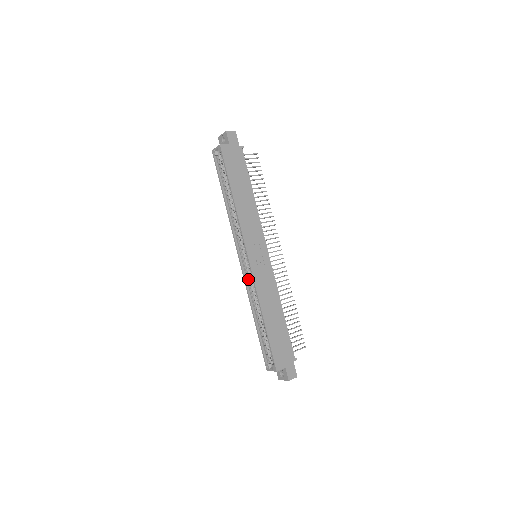
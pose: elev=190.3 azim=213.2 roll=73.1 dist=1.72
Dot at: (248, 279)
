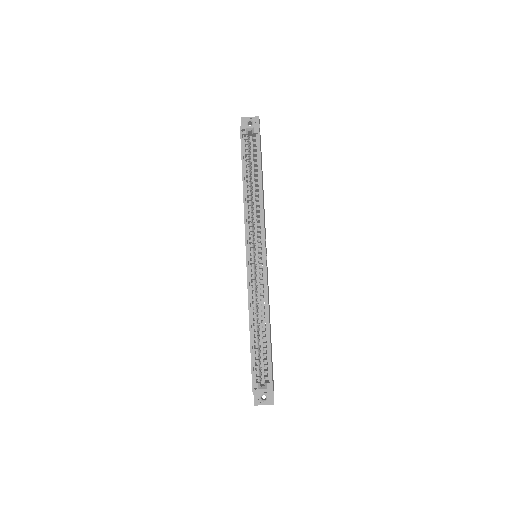
Dot at: (253, 278)
